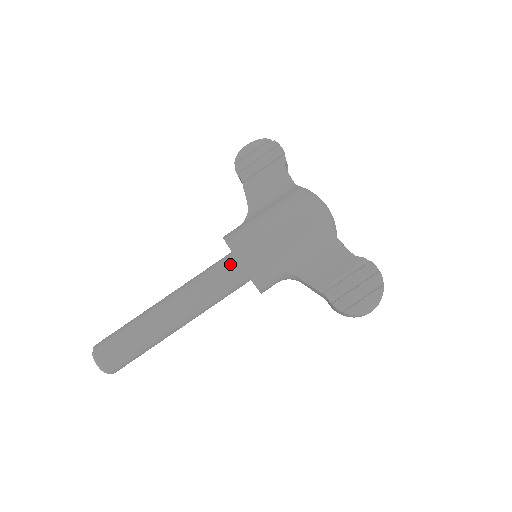
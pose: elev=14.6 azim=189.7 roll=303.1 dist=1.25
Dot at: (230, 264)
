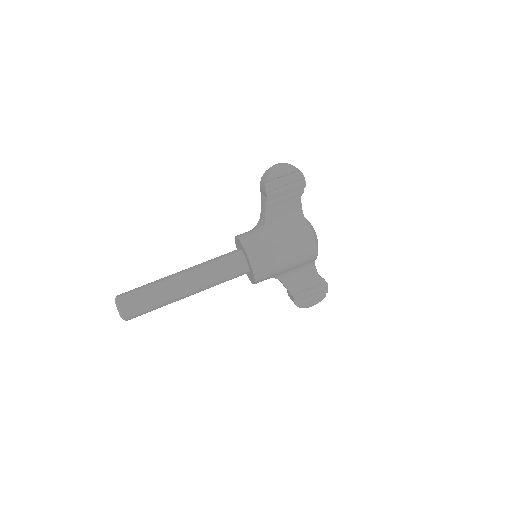
Dot at: (242, 266)
